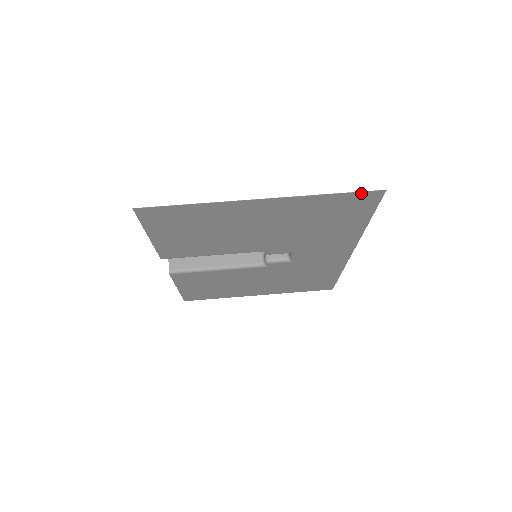
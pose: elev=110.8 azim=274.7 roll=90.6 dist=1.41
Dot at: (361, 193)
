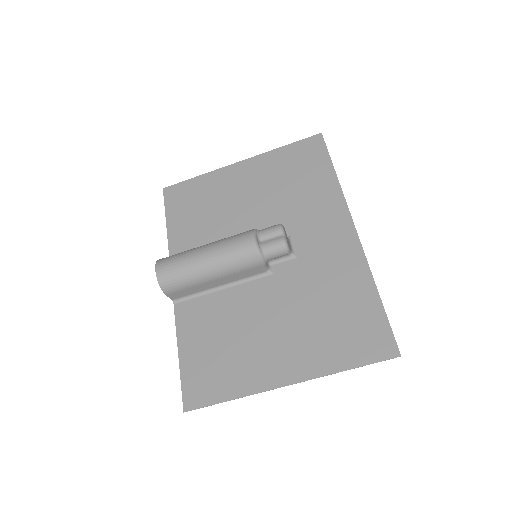
Dot at: (377, 359)
